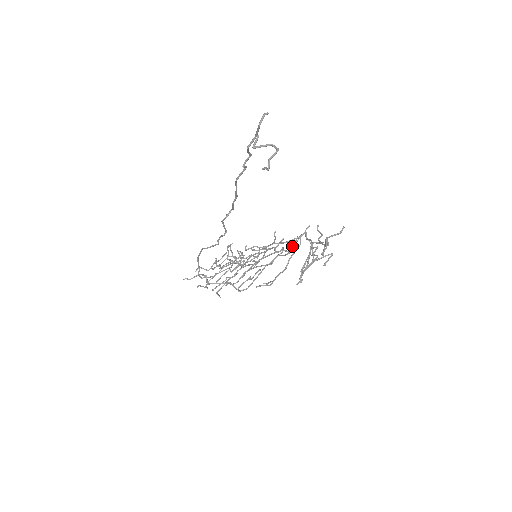
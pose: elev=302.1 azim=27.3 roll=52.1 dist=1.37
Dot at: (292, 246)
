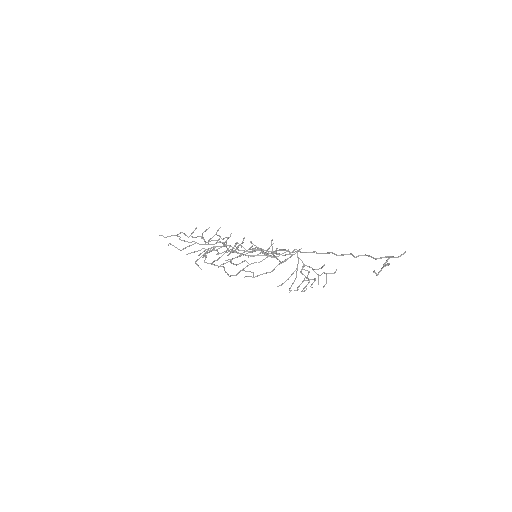
Dot at: occluded
